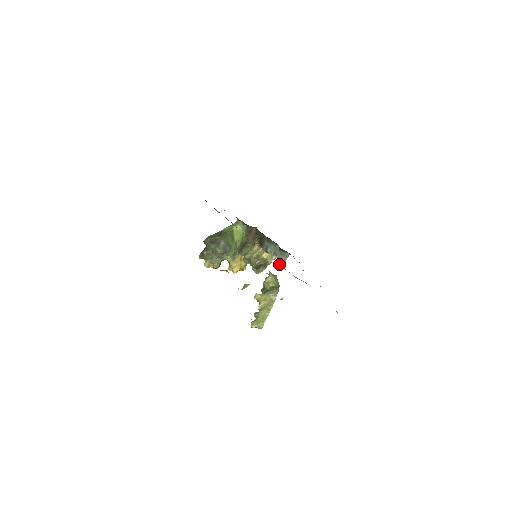
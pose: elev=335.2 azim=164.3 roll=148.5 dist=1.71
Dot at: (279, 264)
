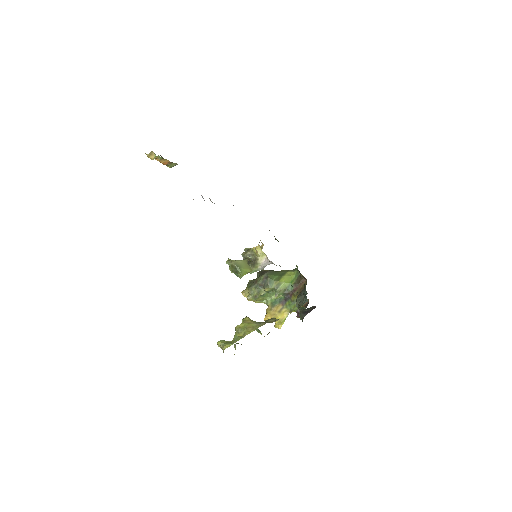
Dot at: (256, 252)
